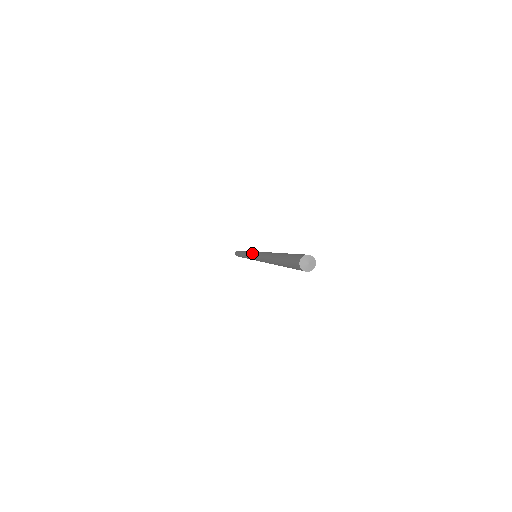
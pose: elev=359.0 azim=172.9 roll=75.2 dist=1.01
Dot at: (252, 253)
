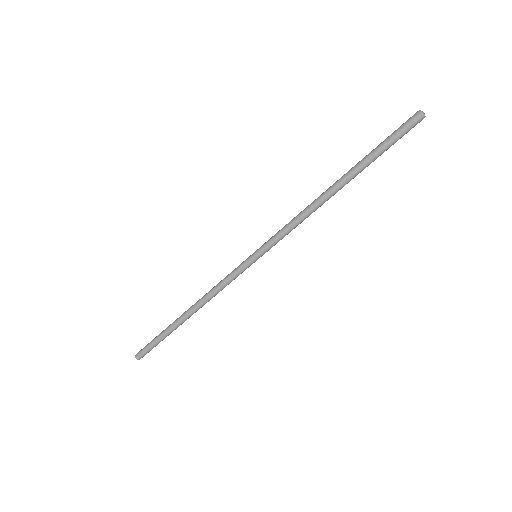
Dot at: (253, 253)
